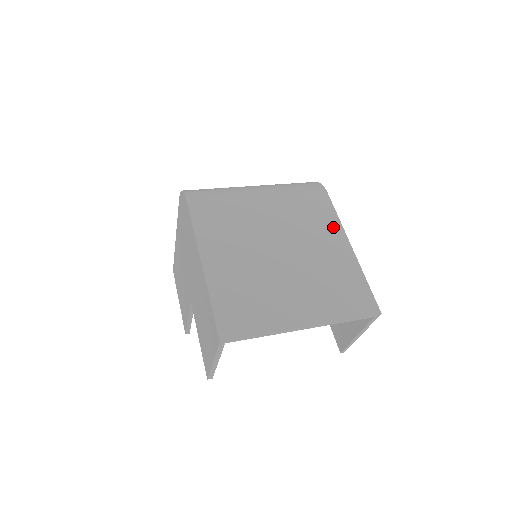
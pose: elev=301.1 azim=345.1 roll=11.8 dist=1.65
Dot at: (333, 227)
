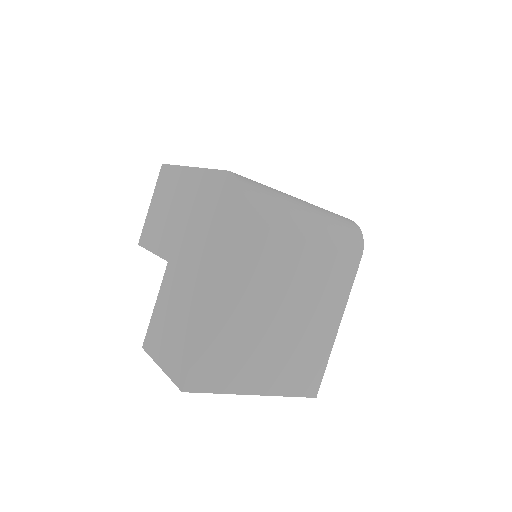
Dot at: (340, 300)
